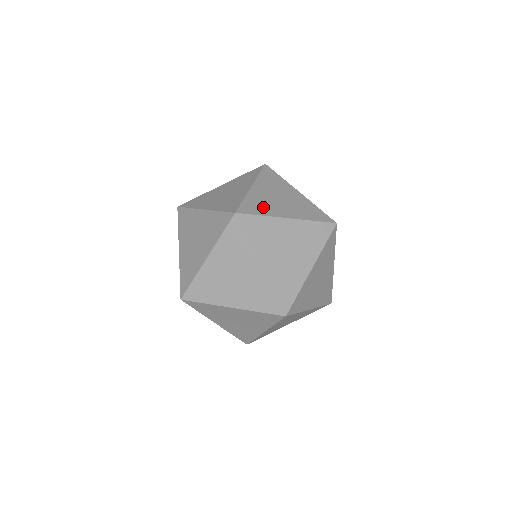
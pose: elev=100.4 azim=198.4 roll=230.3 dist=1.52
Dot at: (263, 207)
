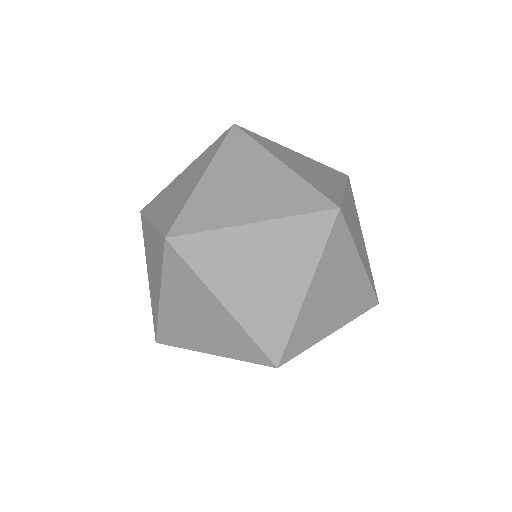
Dot at: occluded
